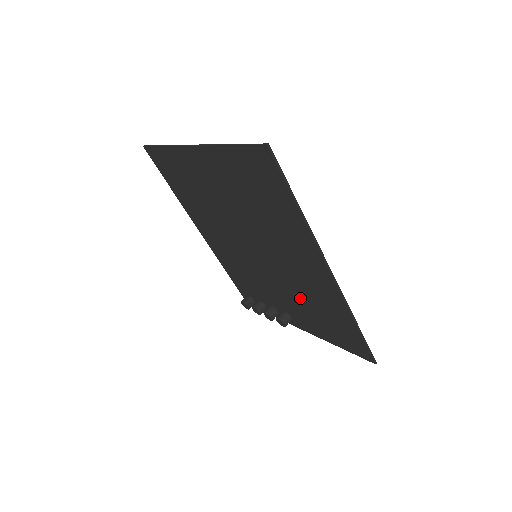
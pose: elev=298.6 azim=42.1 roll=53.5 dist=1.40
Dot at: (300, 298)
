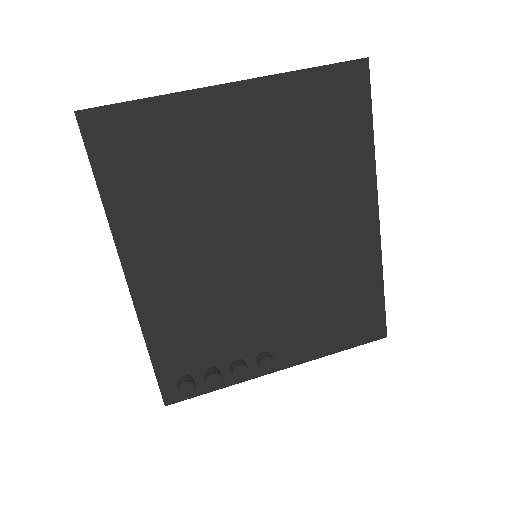
Dot at: (310, 294)
